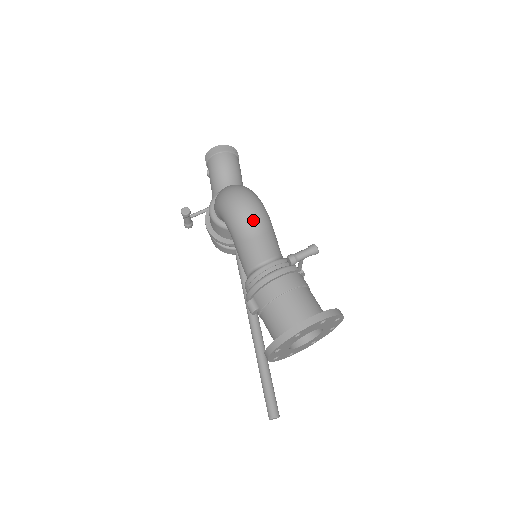
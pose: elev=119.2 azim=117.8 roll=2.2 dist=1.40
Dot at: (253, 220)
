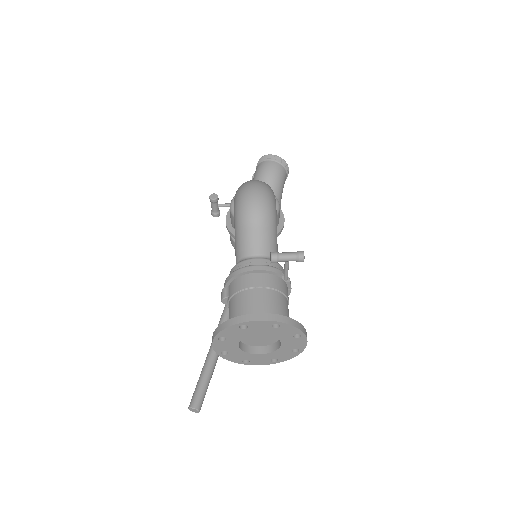
Dot at: (255, 210)
